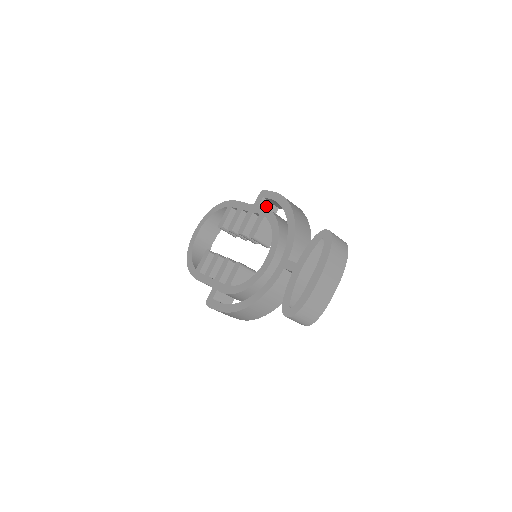
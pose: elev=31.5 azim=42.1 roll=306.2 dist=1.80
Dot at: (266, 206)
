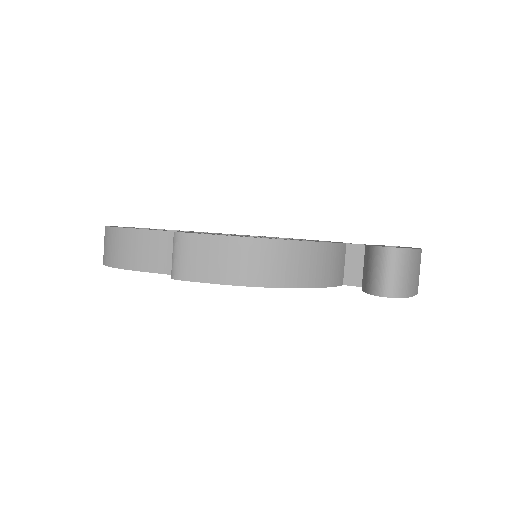
Dot at: occluded
